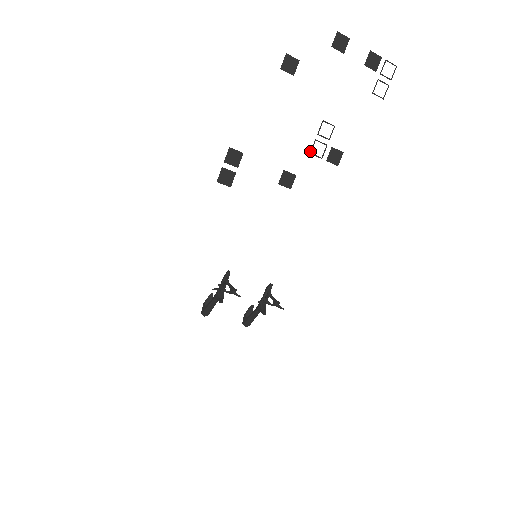
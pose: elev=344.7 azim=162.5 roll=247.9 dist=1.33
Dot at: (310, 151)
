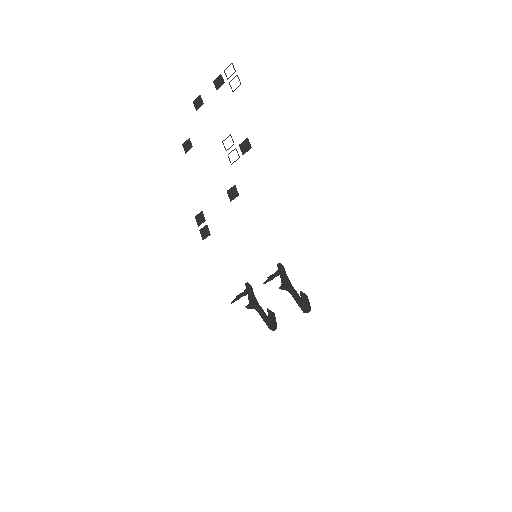
Dot at: occluded
